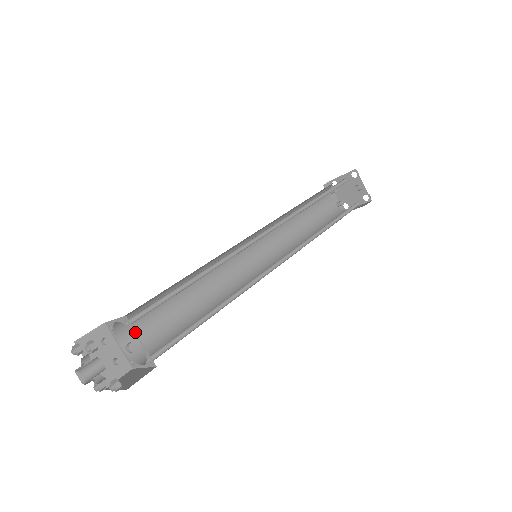
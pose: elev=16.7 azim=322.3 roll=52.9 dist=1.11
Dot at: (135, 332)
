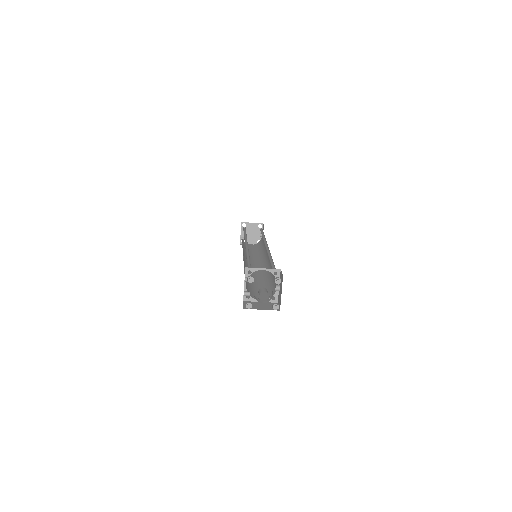
Dot at: occluded
